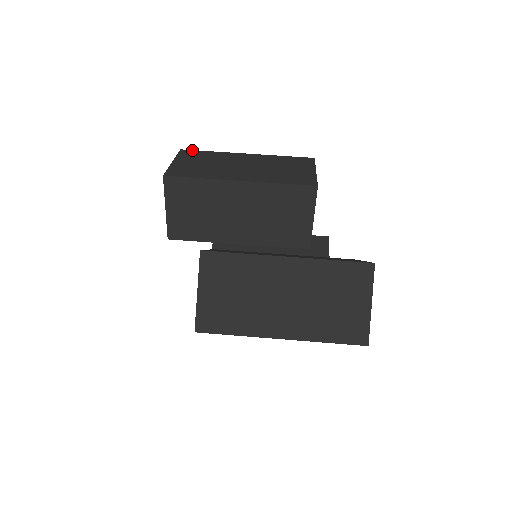
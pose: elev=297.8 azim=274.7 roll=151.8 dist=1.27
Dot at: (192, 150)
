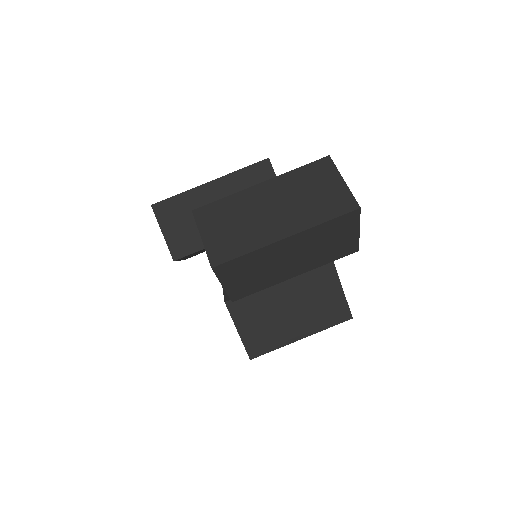
Dot at: occluded
